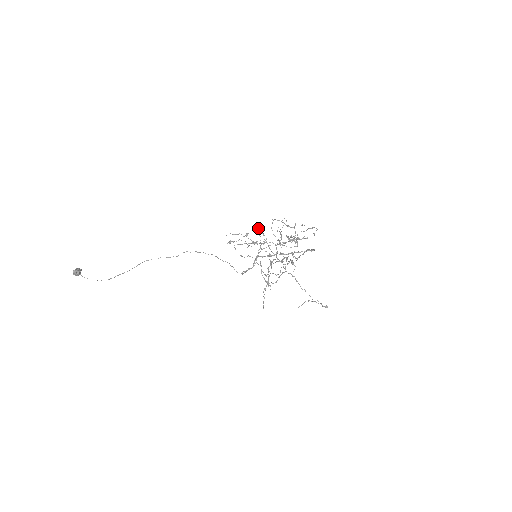
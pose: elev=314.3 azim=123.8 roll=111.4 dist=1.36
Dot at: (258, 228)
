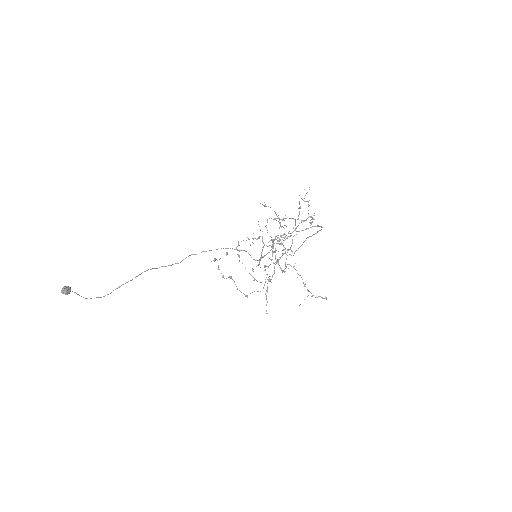
Dot at: (258, 224)
